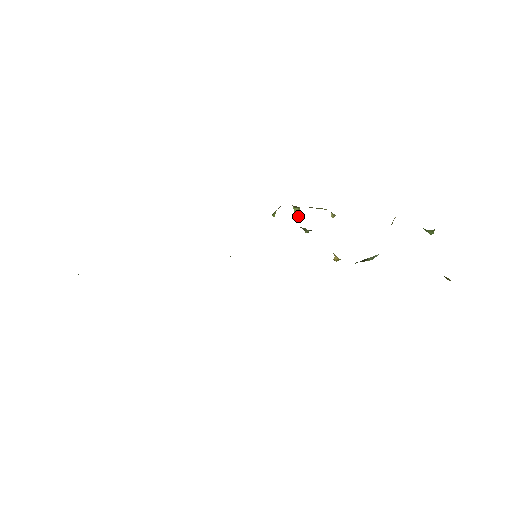
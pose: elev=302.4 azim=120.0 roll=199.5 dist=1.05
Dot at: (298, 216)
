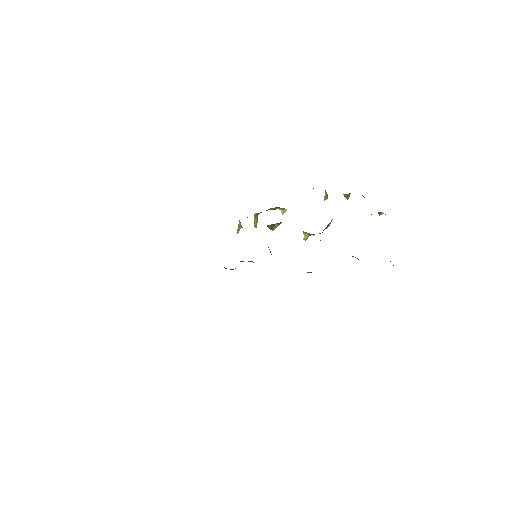
Dot at: occluded
